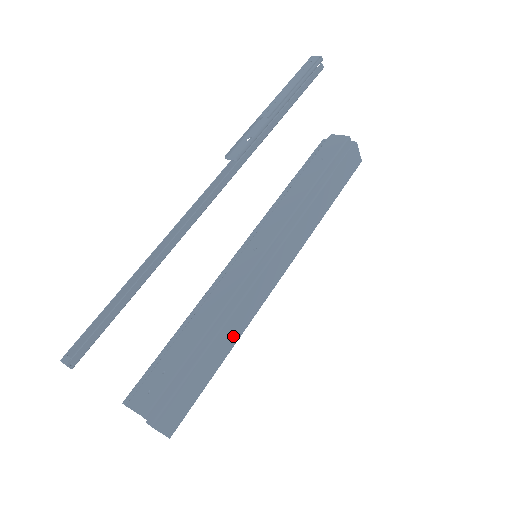
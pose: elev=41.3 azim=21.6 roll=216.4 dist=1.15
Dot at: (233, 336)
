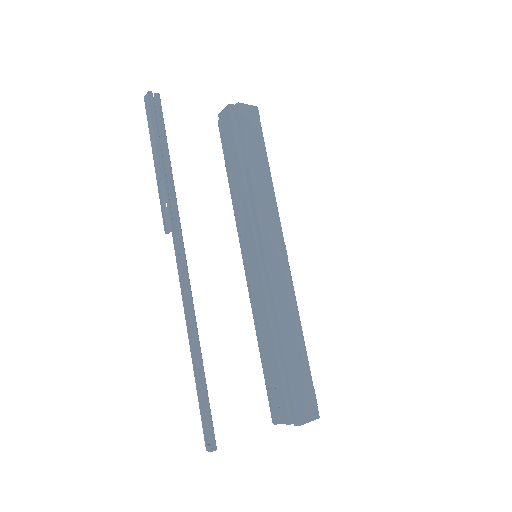
Dot at: (294, 322)
